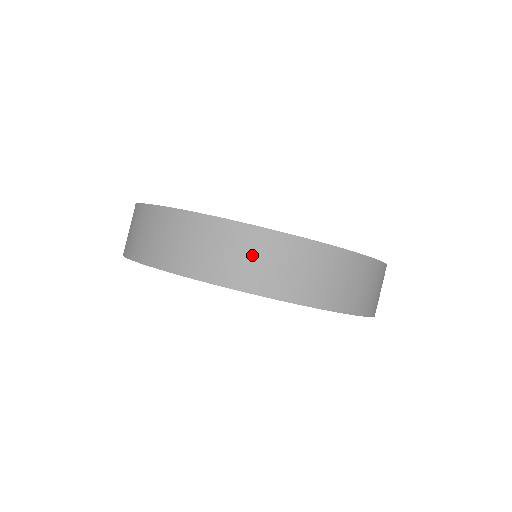
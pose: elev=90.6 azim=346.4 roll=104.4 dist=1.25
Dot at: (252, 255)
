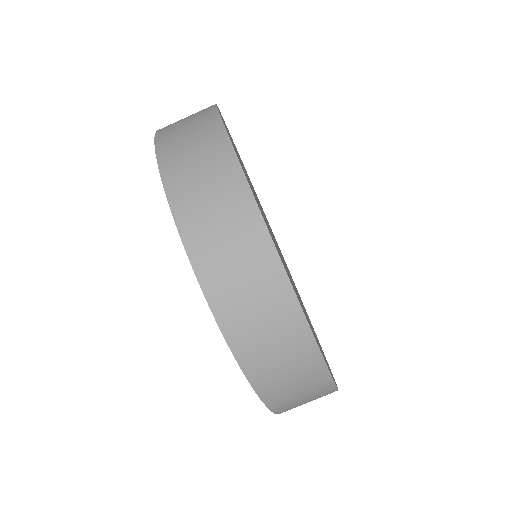
Dot at: (222, 216)
